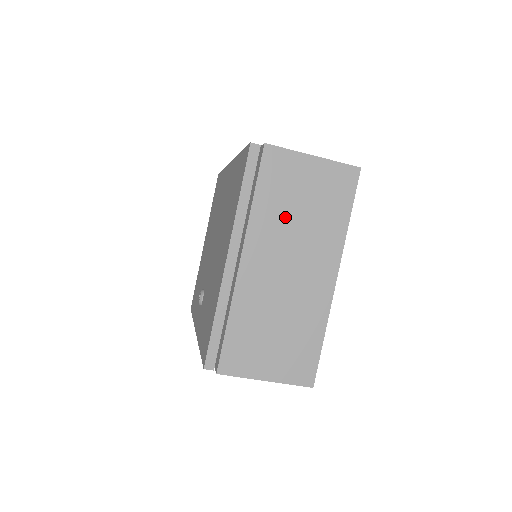
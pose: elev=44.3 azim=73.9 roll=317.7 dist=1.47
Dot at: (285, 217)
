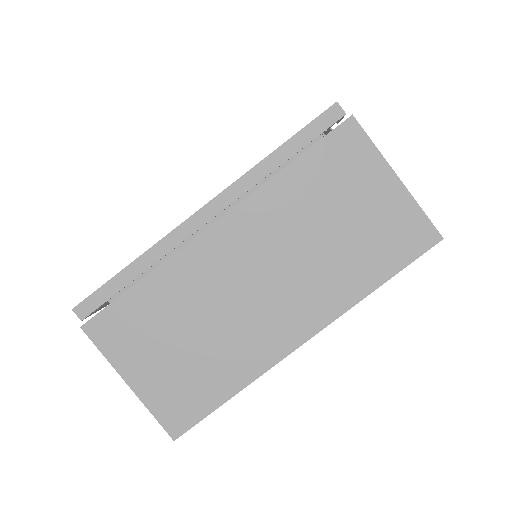
Dot at: (305, 219)
